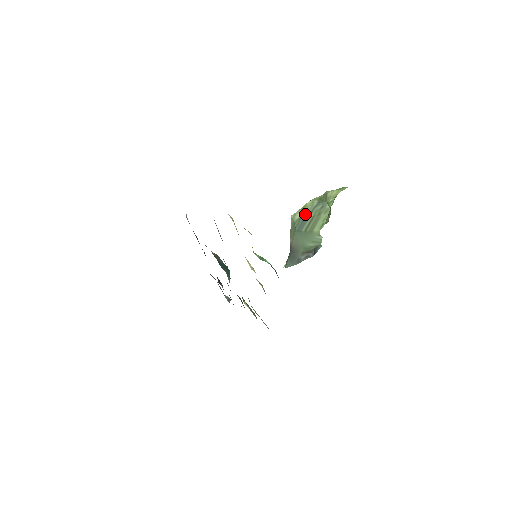
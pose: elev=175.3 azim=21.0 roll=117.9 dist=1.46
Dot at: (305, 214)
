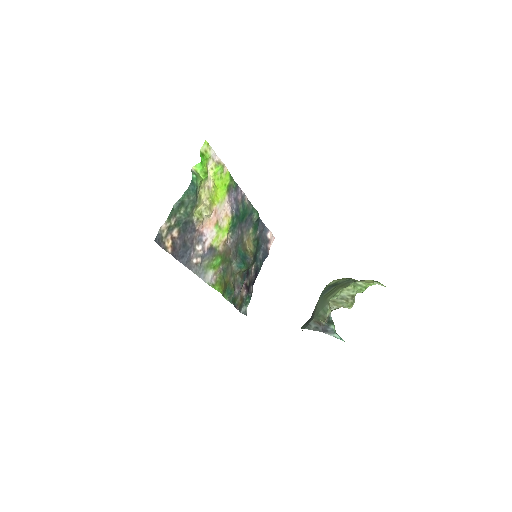
Dot at: (336, 283)
